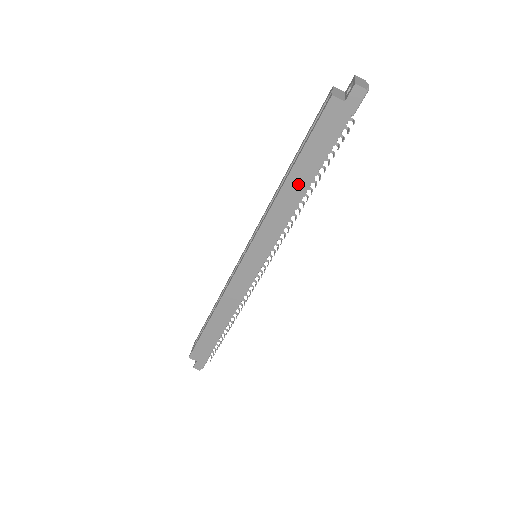
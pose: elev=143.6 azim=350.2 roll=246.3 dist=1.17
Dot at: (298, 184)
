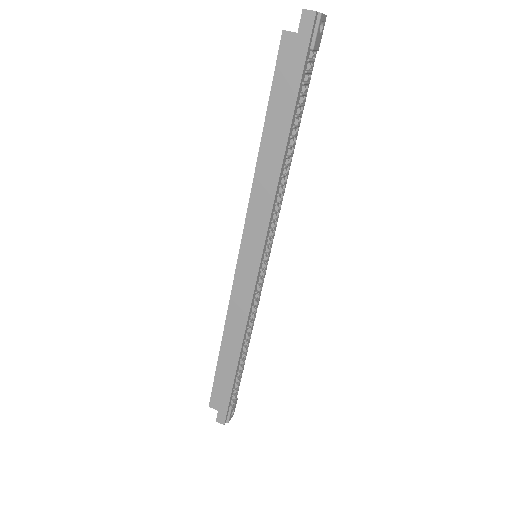
Dot at: (274, 147)
